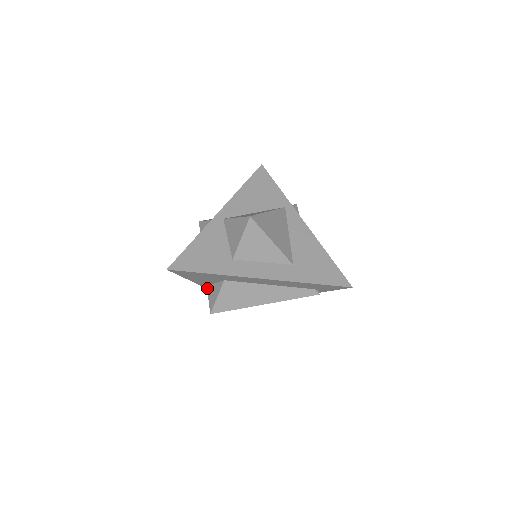
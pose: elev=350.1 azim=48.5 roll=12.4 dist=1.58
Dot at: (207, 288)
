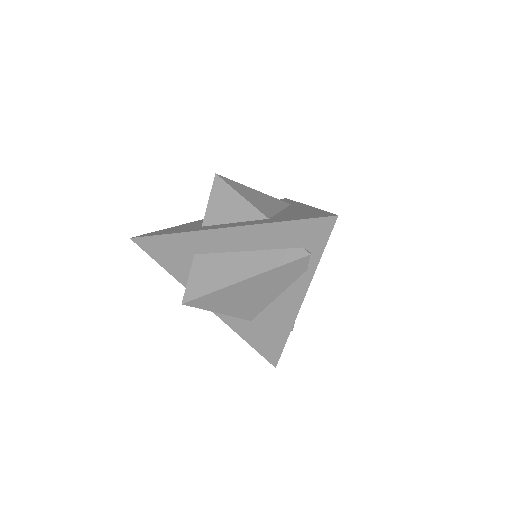
Dot at: occluded
